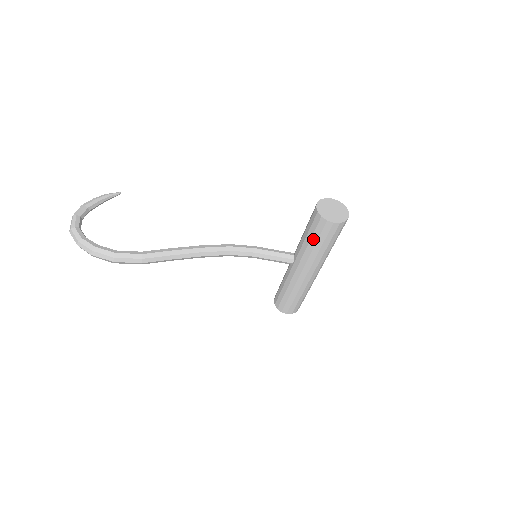
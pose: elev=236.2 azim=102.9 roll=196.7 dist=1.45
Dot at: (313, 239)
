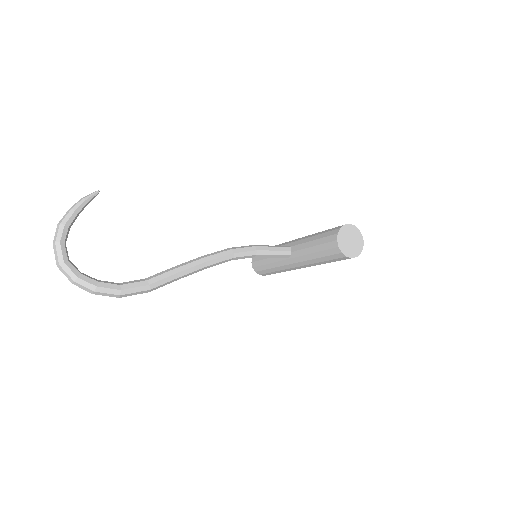
Dot at: (323, 259)
